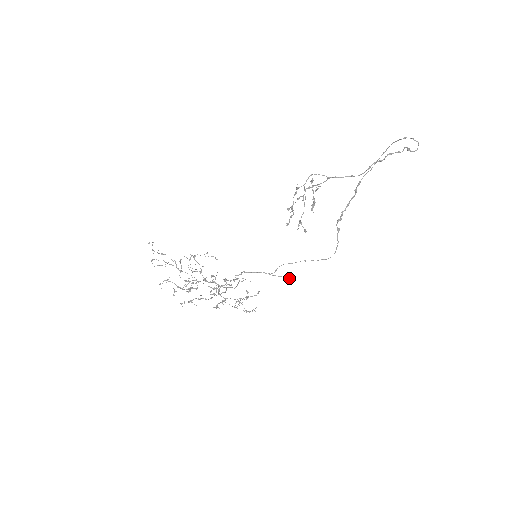
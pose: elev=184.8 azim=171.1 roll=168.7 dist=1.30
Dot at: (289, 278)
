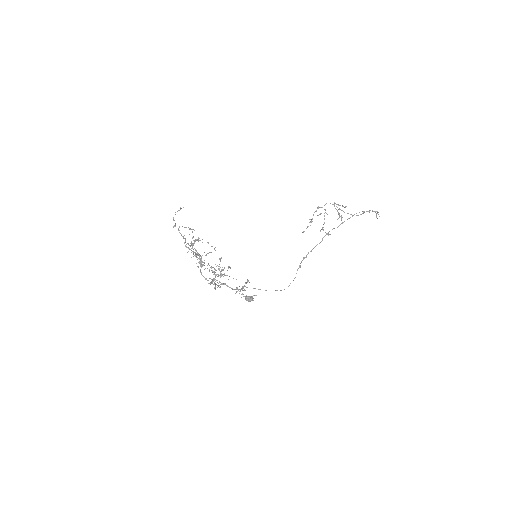
Dot at: occluded
